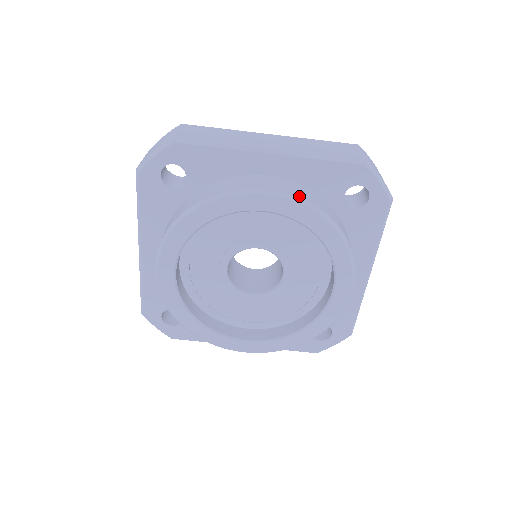
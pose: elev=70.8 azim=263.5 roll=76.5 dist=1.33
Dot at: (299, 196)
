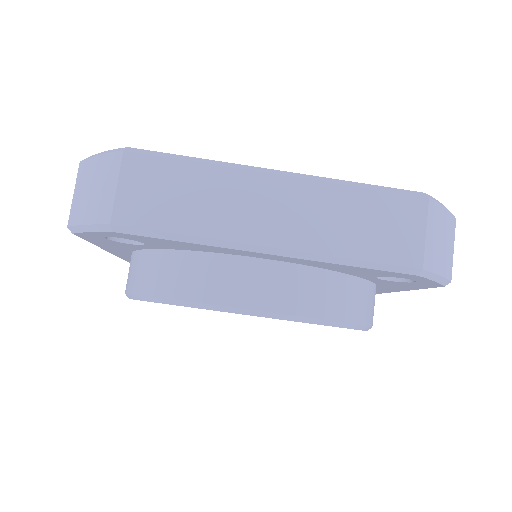
Dot at: (304, 312)
